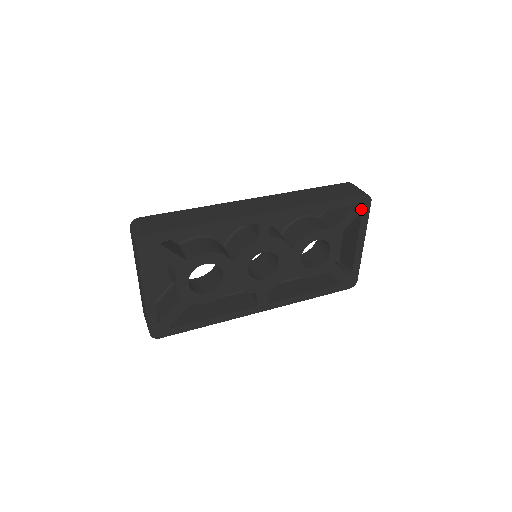
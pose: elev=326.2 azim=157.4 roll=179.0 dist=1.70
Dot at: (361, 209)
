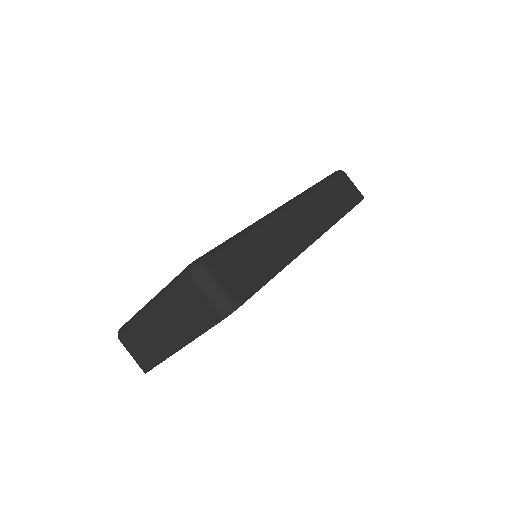
Dot at: occluded
